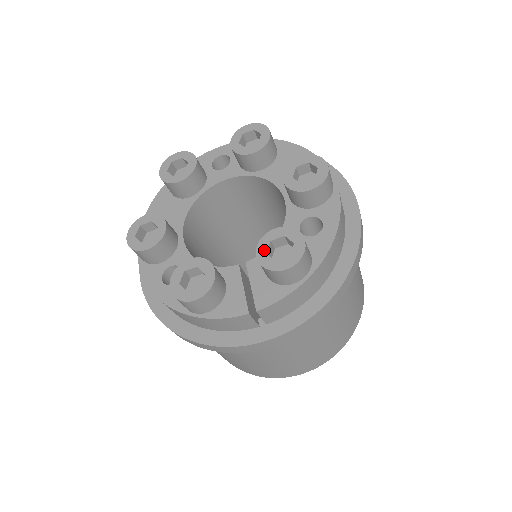
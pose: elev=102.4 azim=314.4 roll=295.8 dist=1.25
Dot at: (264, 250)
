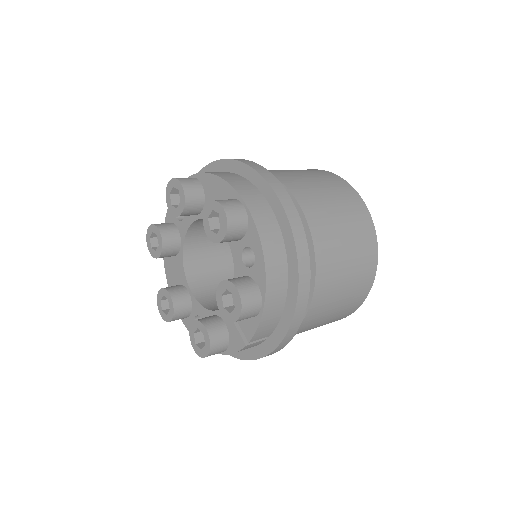
Dot at: (221, 305)
